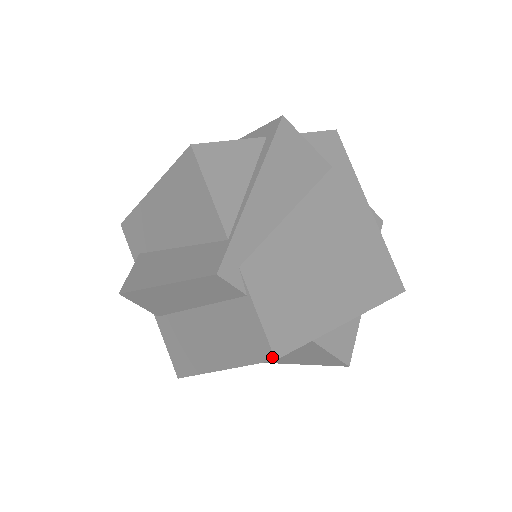
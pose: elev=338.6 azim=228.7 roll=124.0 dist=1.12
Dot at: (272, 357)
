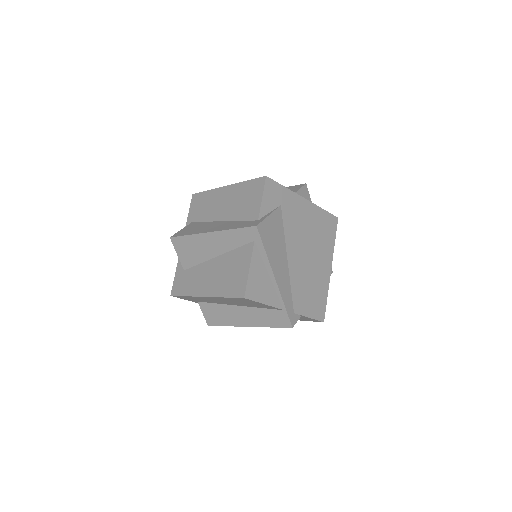
Dot at: occluded
